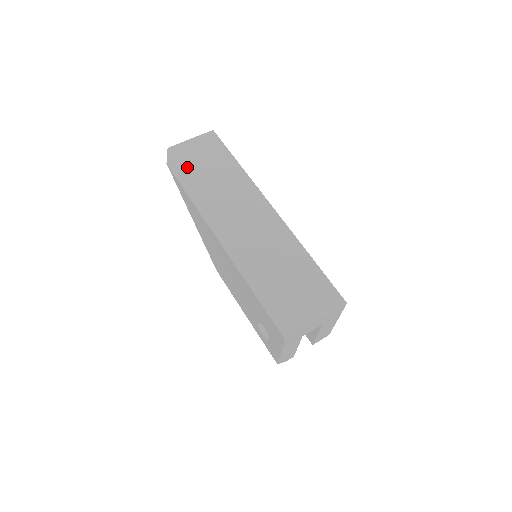
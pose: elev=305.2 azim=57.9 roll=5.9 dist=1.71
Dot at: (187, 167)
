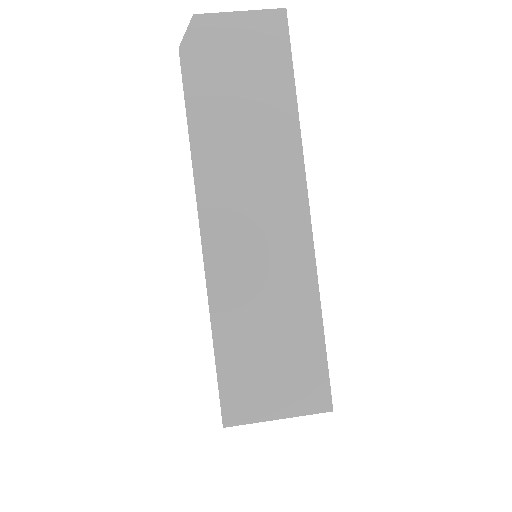
Dot at: (209, 71)
